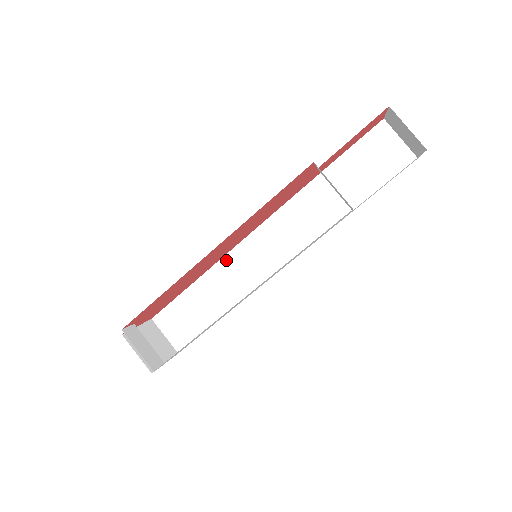
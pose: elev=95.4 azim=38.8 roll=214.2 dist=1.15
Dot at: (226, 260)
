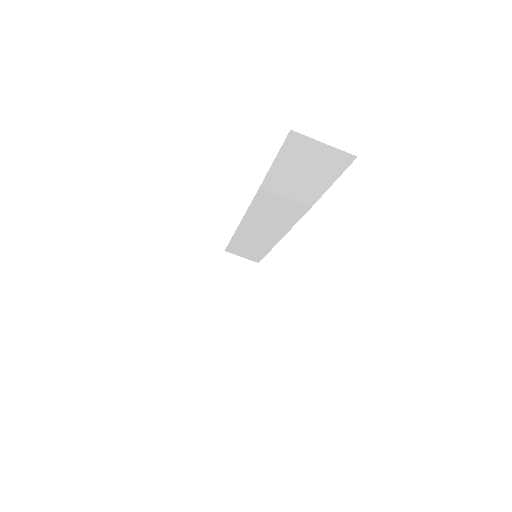
Dot at: (242, 228)
